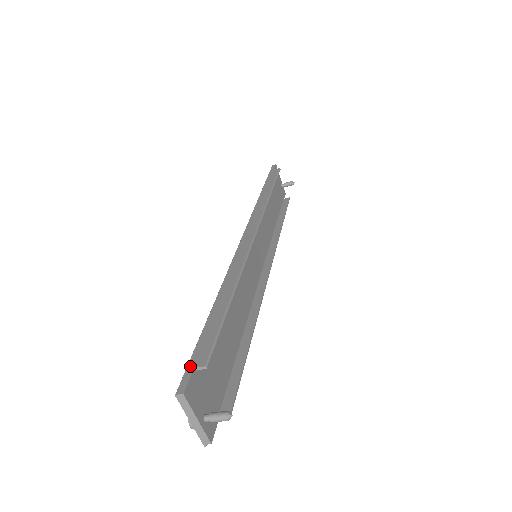
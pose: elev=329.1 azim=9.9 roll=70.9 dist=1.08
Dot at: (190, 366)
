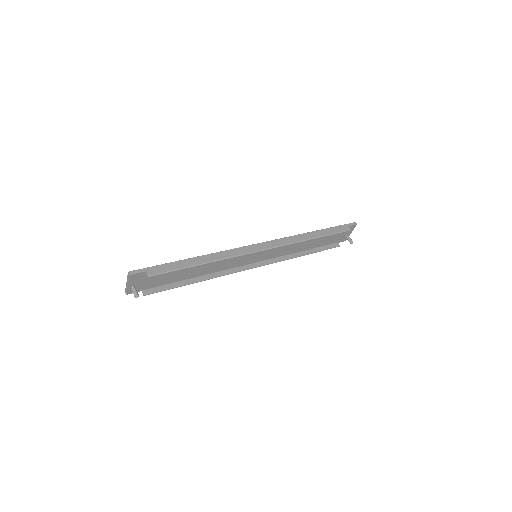
Dot at: (146, 269)
